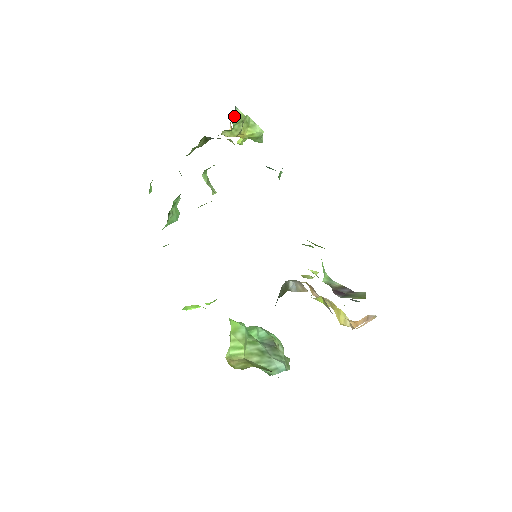
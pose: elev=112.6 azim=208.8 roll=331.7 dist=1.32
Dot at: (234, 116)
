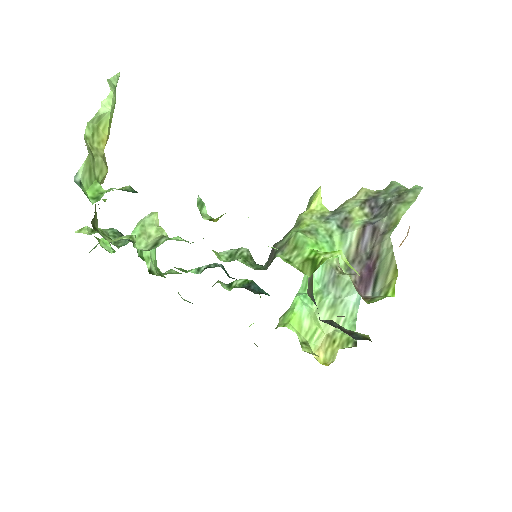
Dot at: (85, 181)
